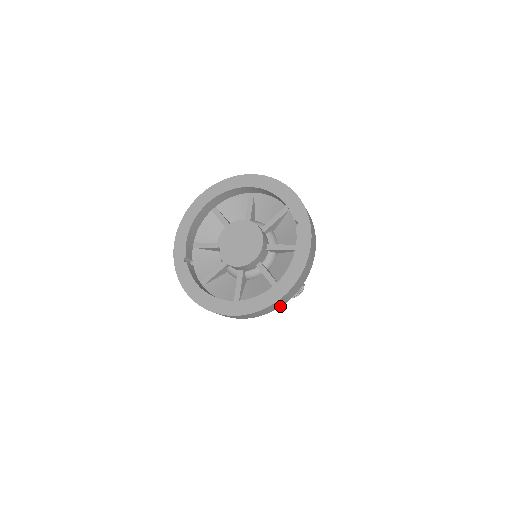
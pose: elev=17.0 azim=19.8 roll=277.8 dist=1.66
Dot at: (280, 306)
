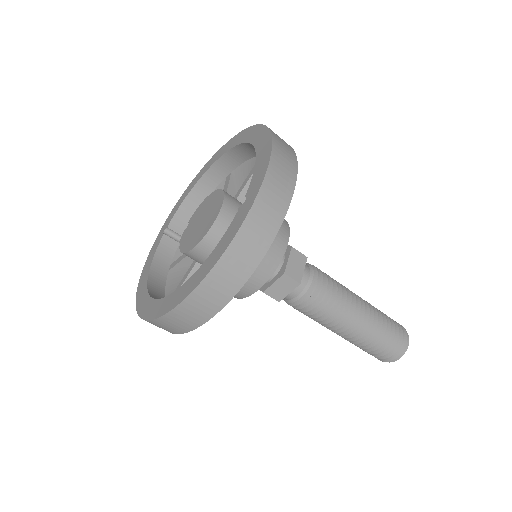
Dot at: (190, 329)
